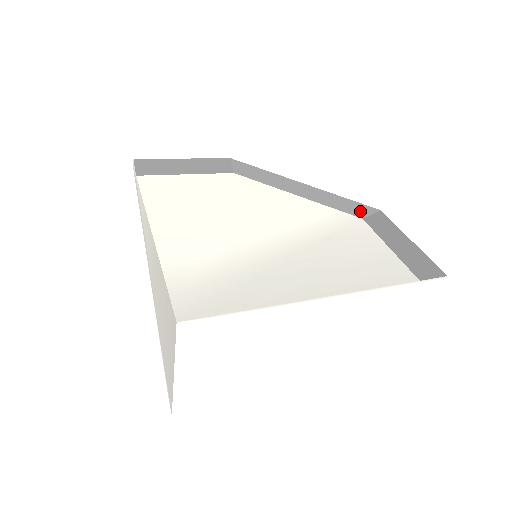
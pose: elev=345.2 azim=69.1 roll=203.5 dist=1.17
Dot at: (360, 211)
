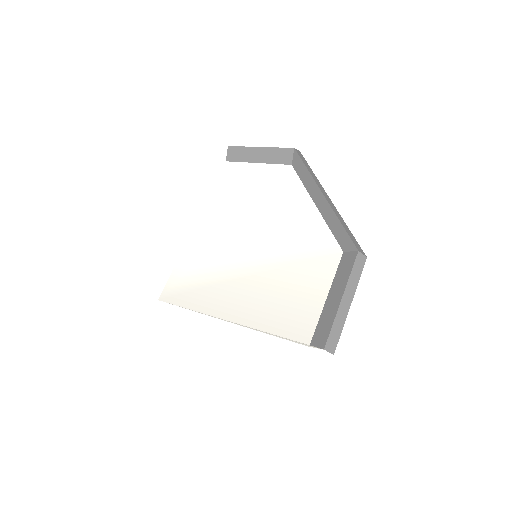
Dot at: (345, 243)
